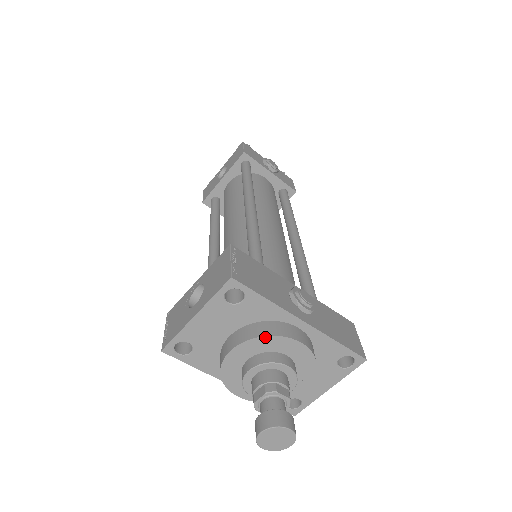
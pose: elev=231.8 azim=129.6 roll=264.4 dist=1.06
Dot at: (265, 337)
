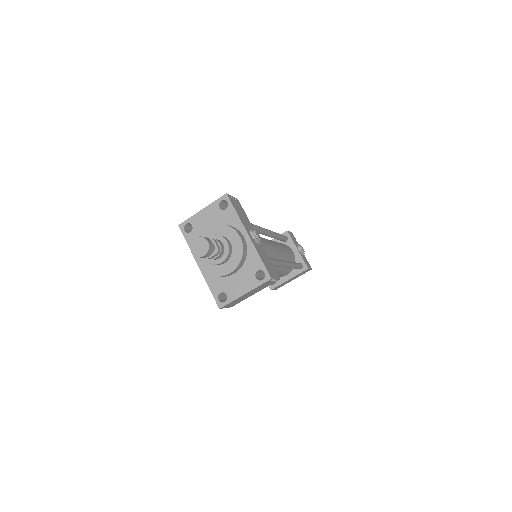
Dot at: (225, 225)
